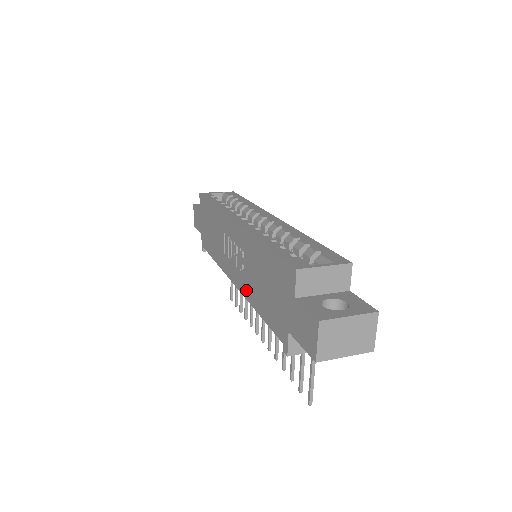
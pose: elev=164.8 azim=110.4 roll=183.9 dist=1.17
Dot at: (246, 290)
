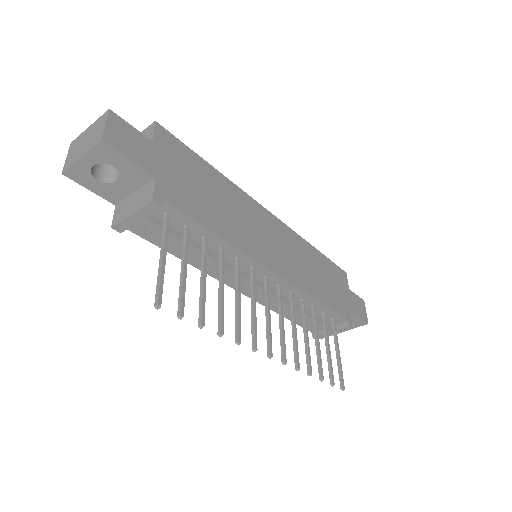
Dot at: occluded
